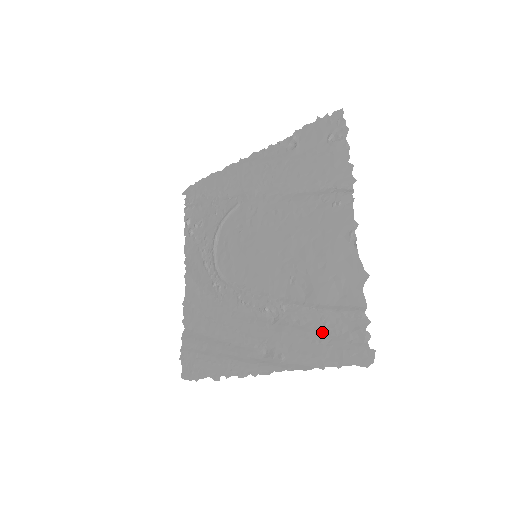
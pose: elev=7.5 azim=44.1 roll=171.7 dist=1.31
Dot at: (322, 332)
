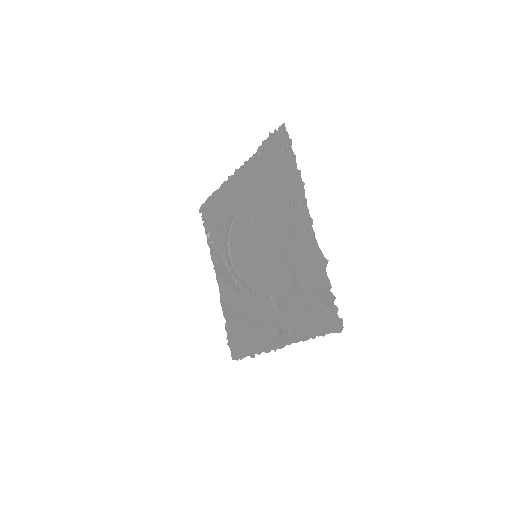
Dot at: (308, 310)
